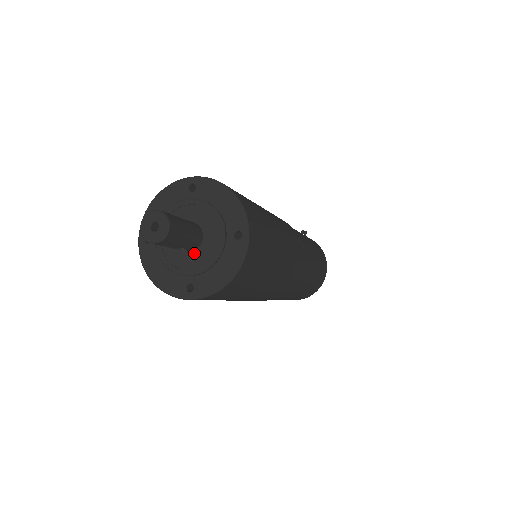
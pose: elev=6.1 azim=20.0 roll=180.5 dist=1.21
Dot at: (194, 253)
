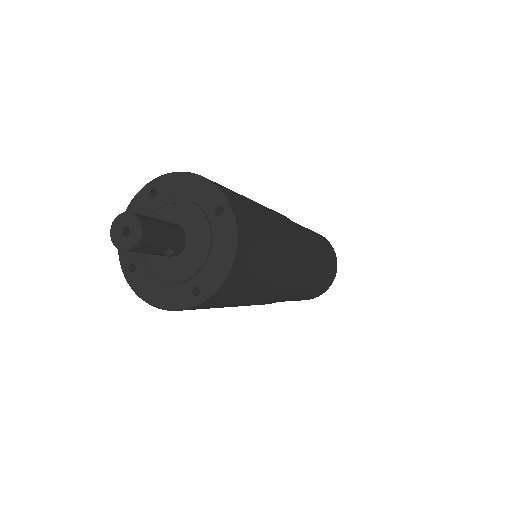
Dot at: (184, 253)
